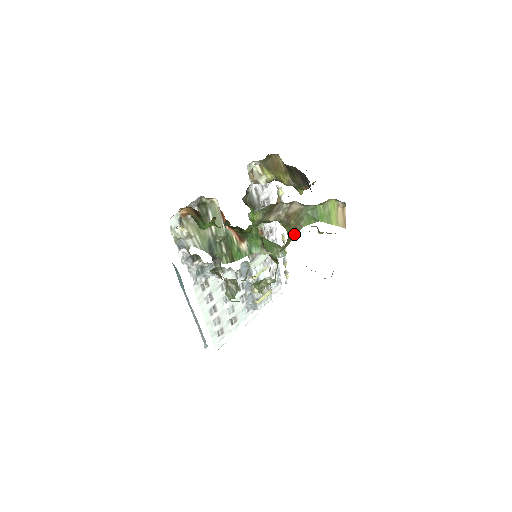
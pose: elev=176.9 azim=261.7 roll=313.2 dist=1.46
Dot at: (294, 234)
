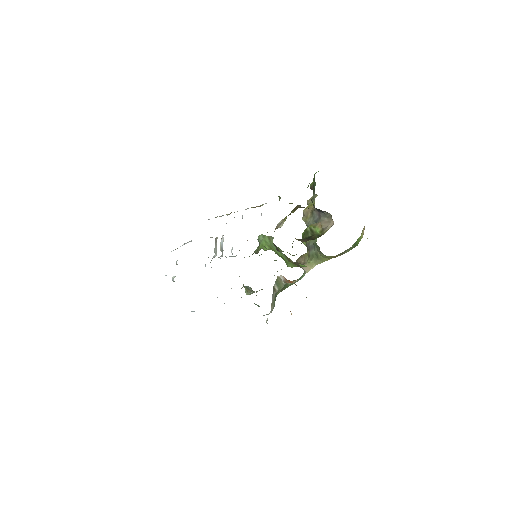
Dot at: (335, 257)
